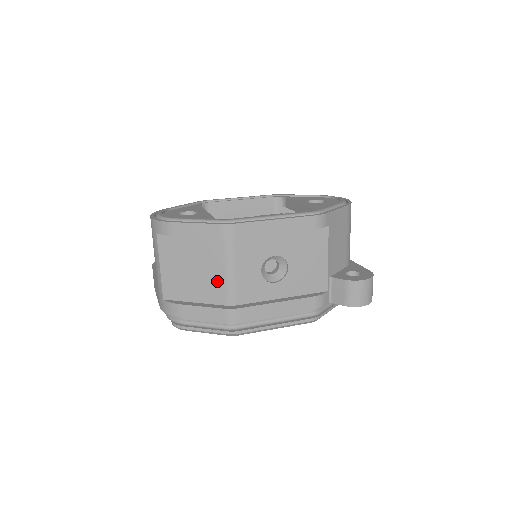
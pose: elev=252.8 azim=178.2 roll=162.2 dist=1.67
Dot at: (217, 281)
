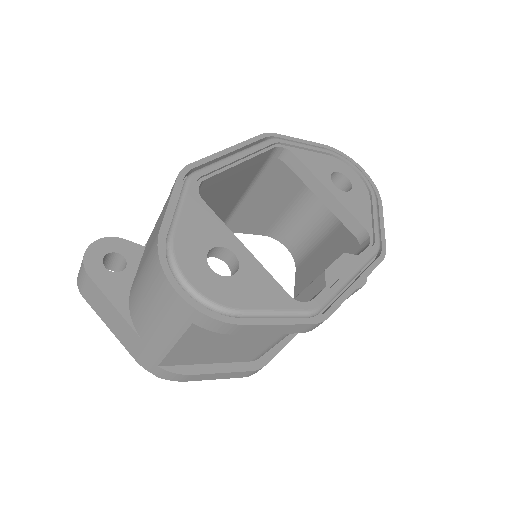
Dot at: (254, 349)
